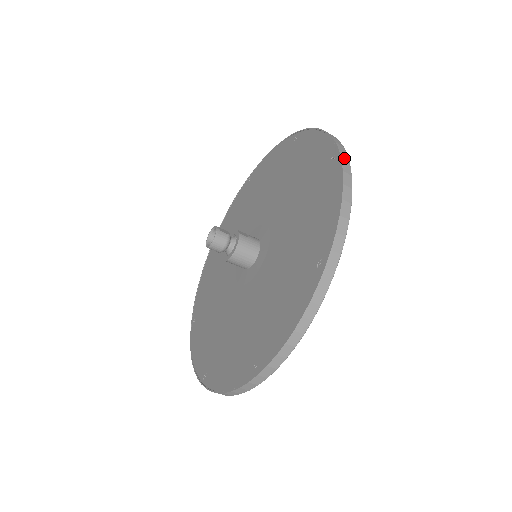
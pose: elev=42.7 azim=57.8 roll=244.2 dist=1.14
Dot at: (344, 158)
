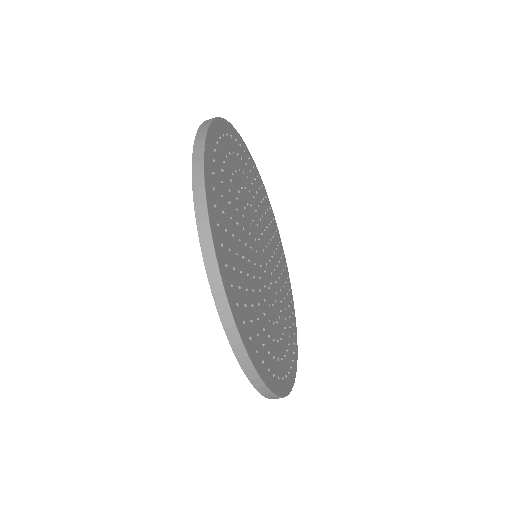
Dot at: (220, 304)
